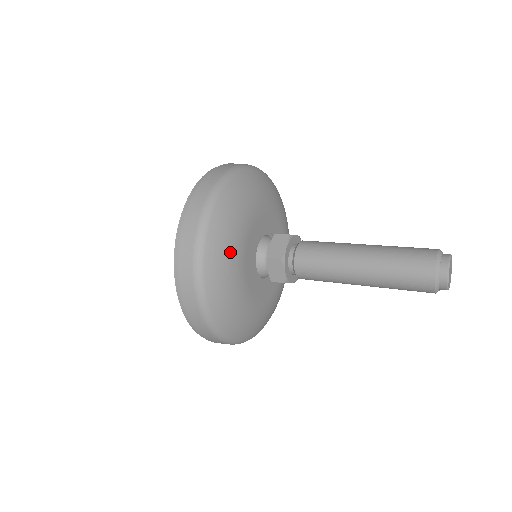
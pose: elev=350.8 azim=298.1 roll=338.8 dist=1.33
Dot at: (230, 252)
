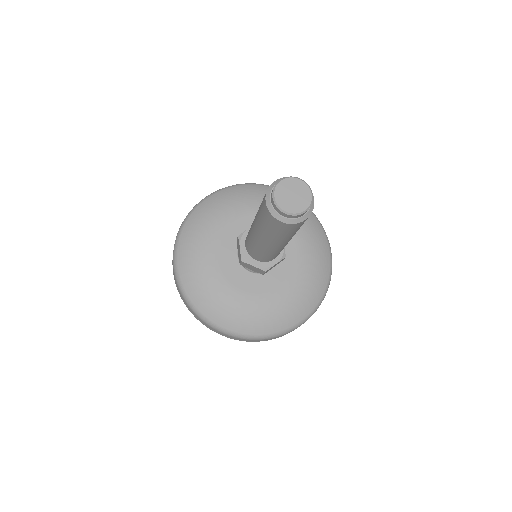
Dot at: (205, 228)
